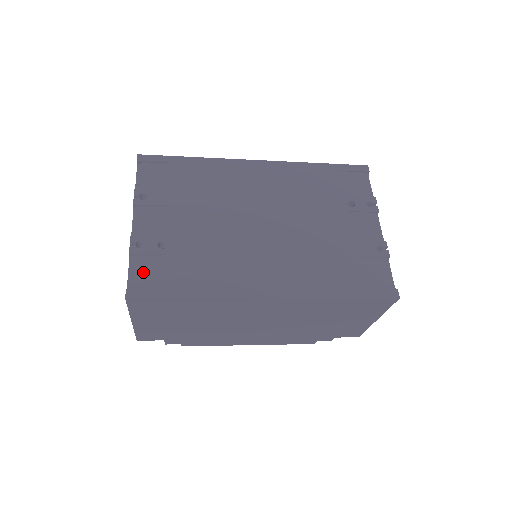
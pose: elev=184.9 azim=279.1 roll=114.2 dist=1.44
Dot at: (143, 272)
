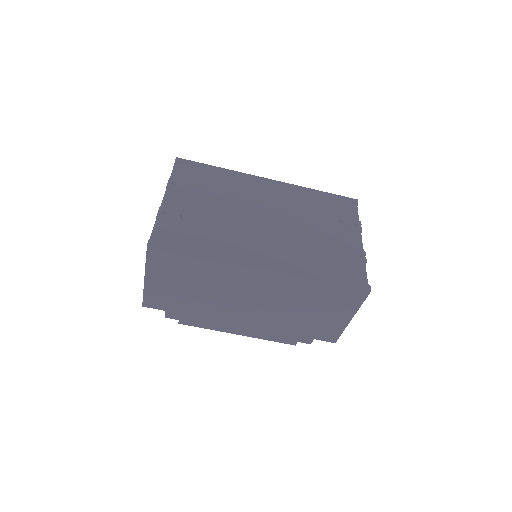
Dot at: (165, 231)
